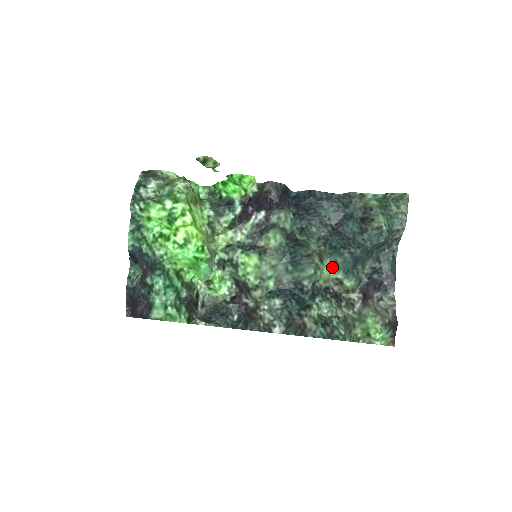
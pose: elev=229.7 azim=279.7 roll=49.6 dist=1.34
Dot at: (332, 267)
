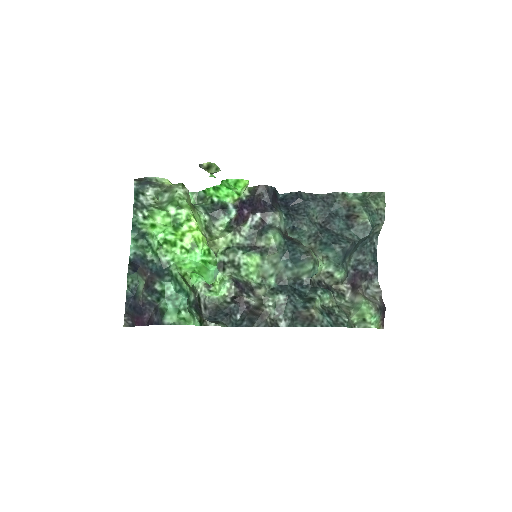
Dot at: (323, 262)
